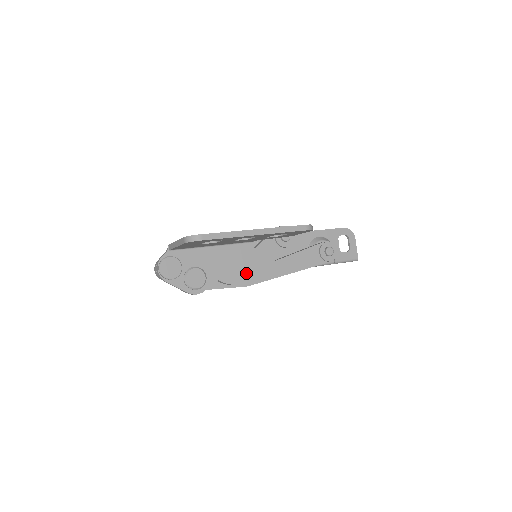
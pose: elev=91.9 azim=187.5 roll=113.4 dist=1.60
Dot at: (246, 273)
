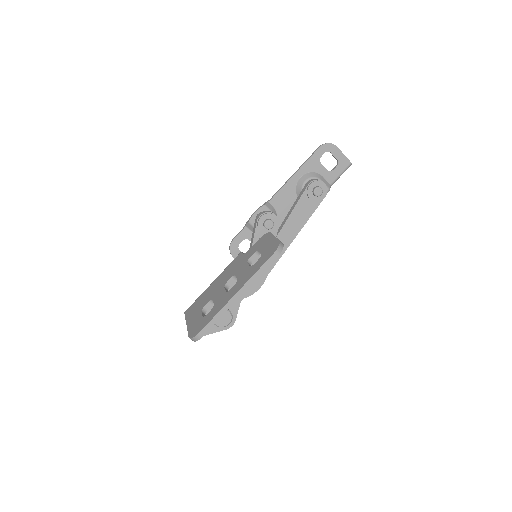
Dot at: occluded
